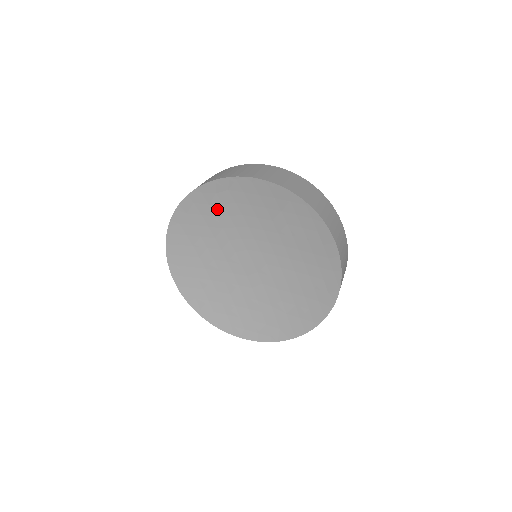
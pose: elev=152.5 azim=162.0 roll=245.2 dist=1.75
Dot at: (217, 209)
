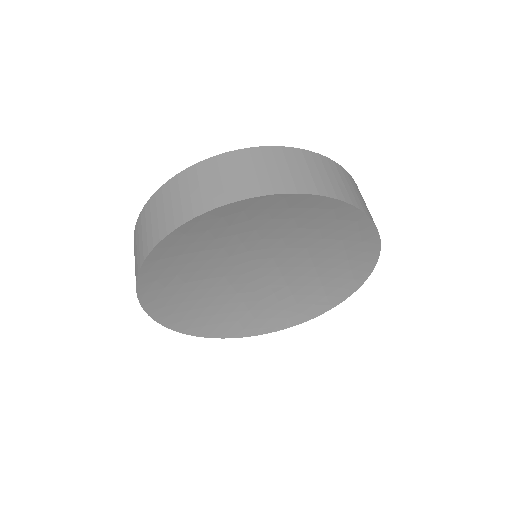
Dot at: (219, 232)
